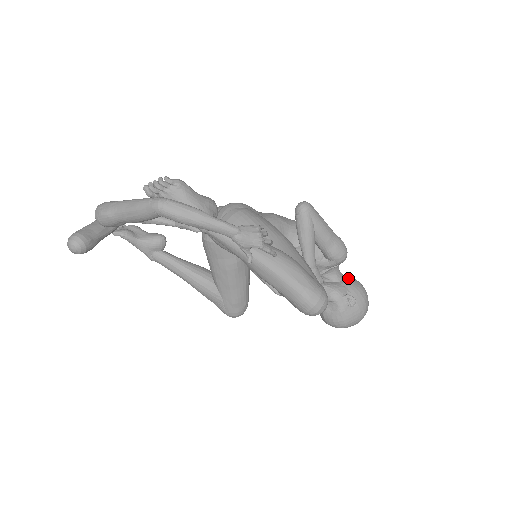
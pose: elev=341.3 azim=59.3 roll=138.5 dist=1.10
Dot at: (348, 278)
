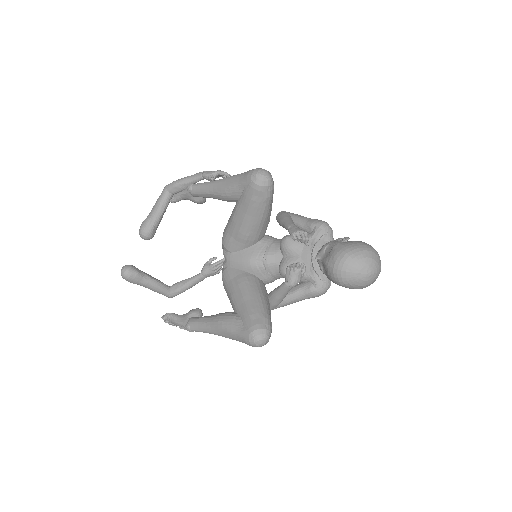
Dot at: occluded
